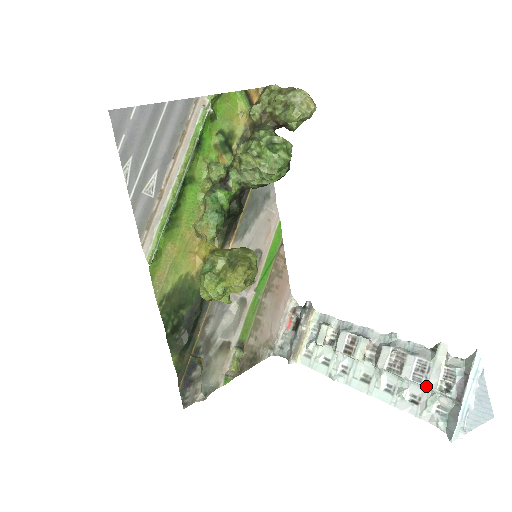
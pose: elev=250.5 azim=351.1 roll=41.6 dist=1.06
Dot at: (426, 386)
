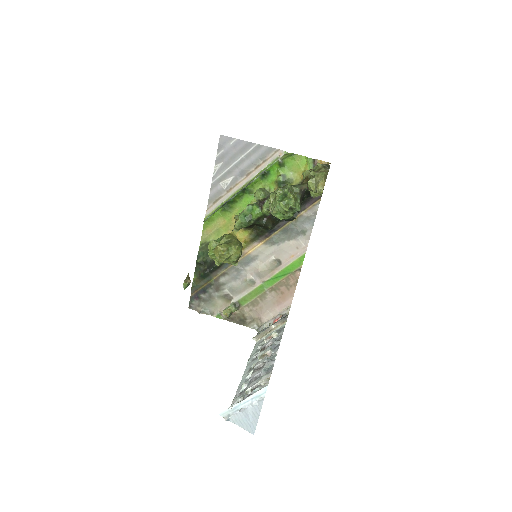
Dot at: (247, 386)
